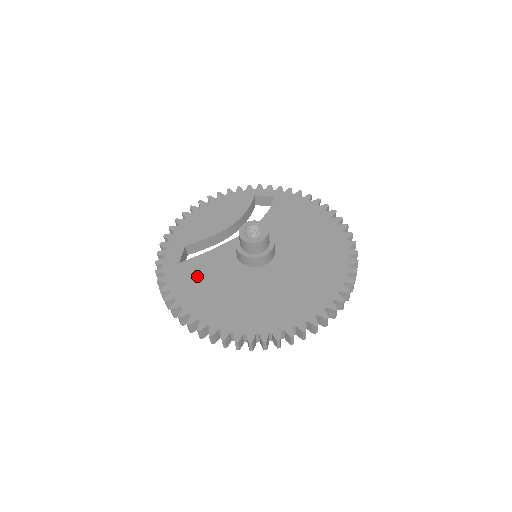
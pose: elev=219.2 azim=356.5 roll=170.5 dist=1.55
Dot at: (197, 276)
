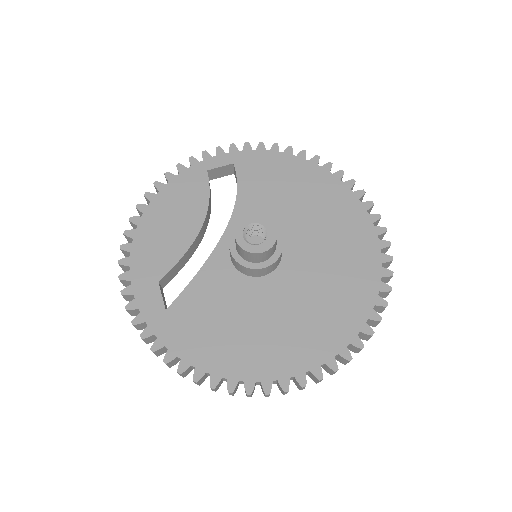
Dot at: (201, 319)
